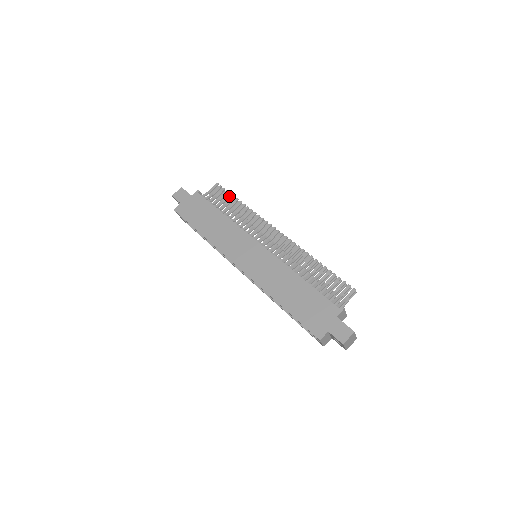
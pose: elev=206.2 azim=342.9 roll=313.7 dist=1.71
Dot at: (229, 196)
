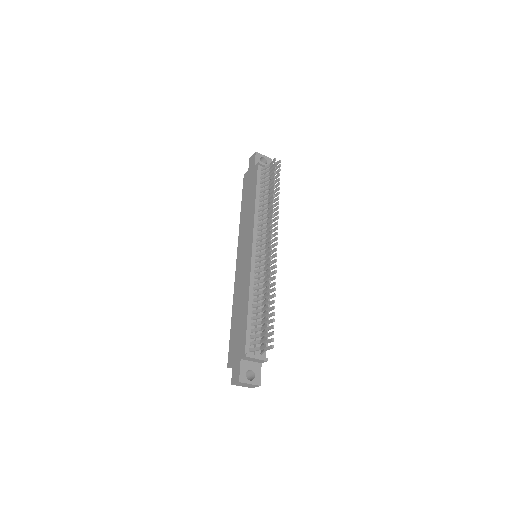
Dot at: (273, 179)
